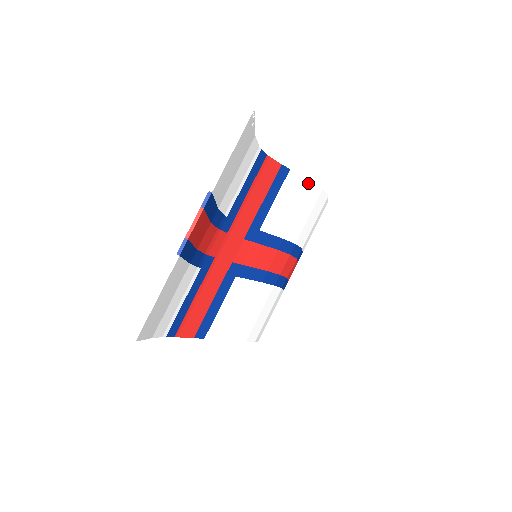
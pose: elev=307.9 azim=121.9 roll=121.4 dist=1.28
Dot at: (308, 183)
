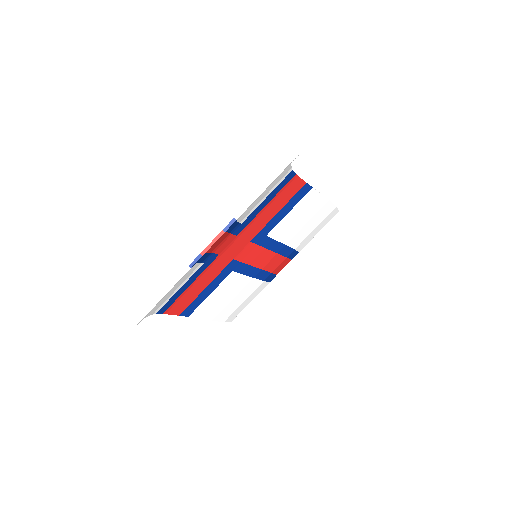
Dot at: (325, 201)
